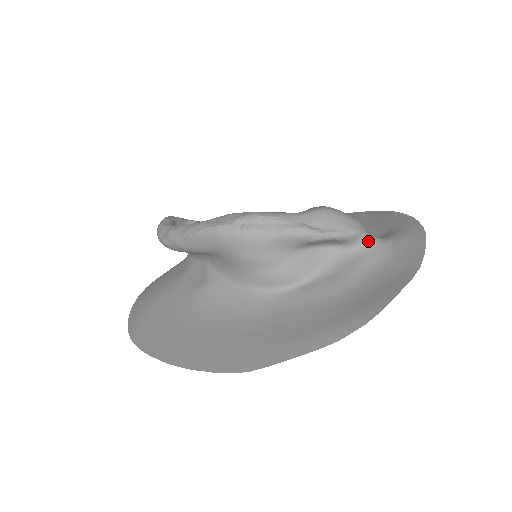
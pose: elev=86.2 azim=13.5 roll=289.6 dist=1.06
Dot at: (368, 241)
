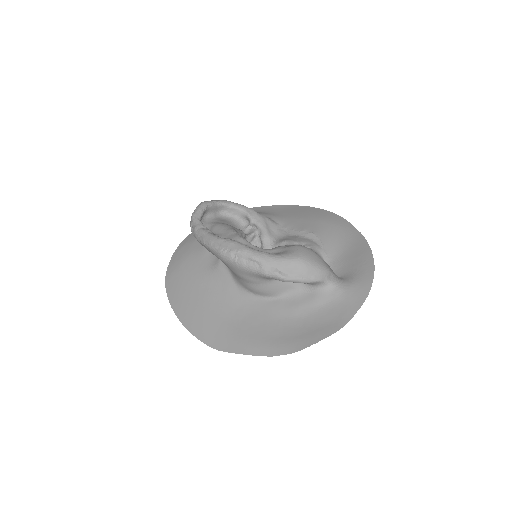
Dot at: (326, 285)
